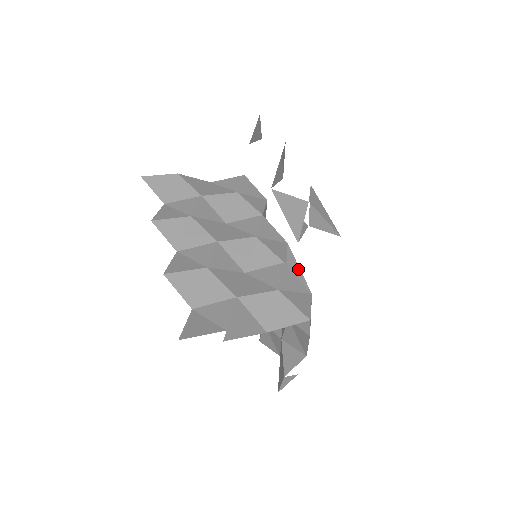
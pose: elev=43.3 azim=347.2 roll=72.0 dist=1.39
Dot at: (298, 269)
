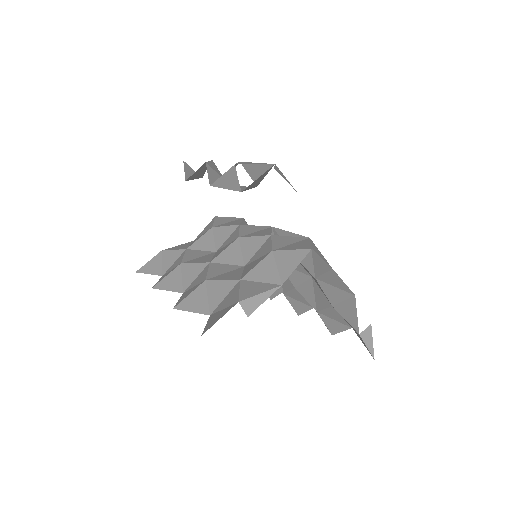
Dot at: (290, 234)
